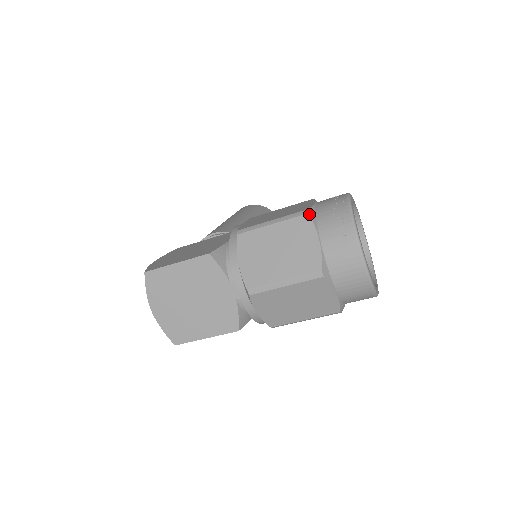
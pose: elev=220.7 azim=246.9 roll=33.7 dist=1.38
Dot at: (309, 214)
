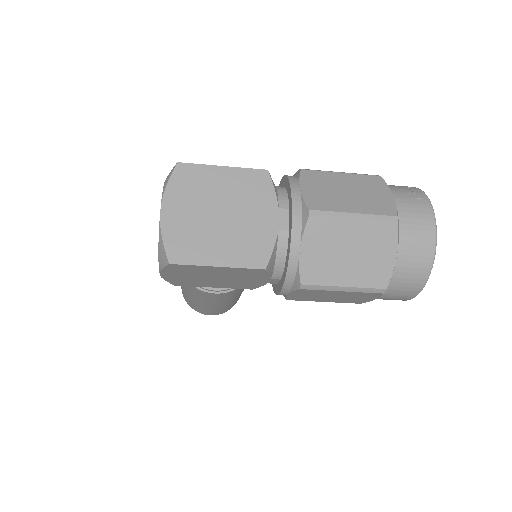
Dot at: occluded
